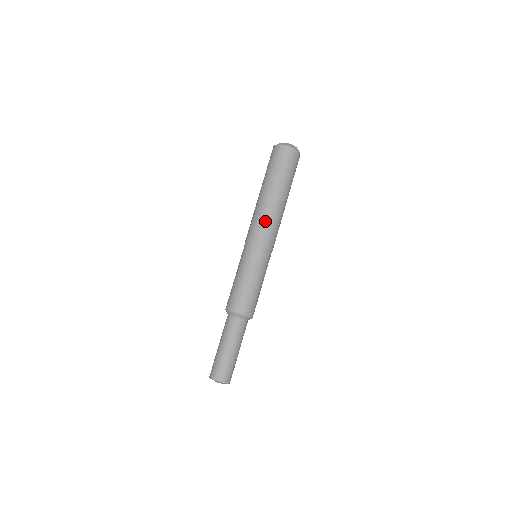
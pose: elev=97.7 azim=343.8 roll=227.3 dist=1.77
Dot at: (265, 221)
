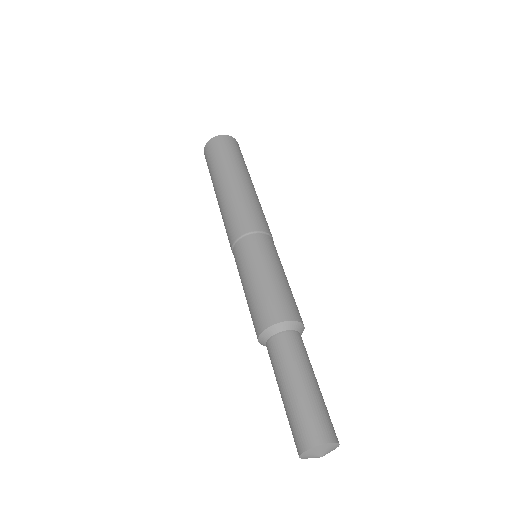
Dot at: (239, 206)
